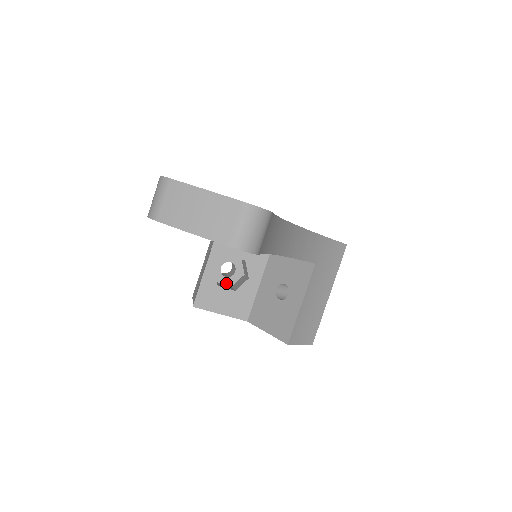
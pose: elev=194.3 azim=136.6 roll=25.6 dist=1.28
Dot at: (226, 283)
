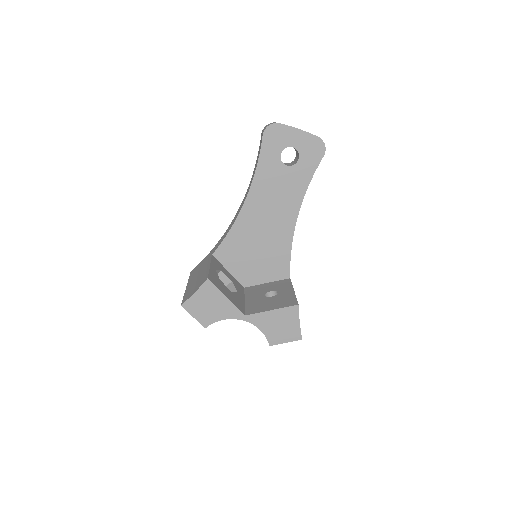
Dot at: occluded
